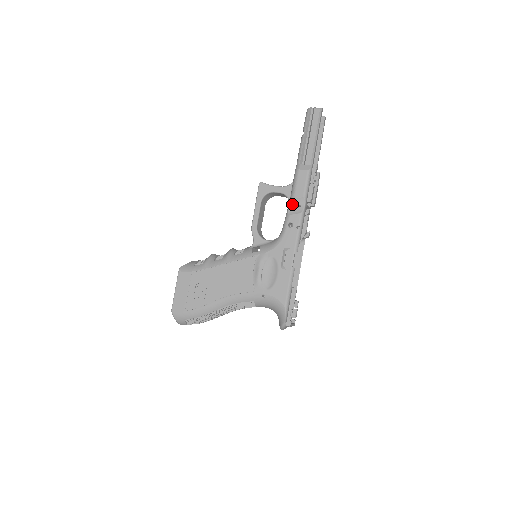
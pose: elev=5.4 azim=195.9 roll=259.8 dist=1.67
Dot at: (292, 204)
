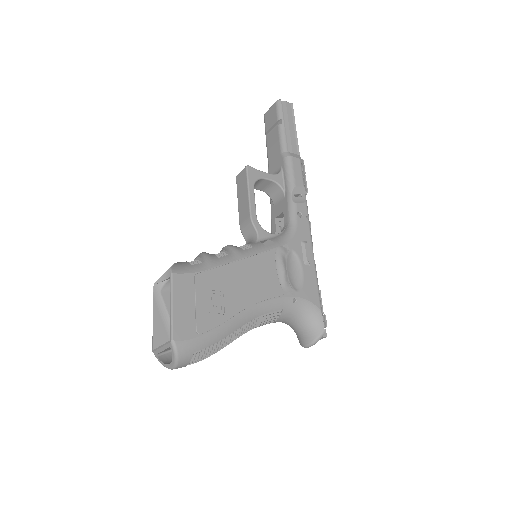
Dot at: (294, 192)
